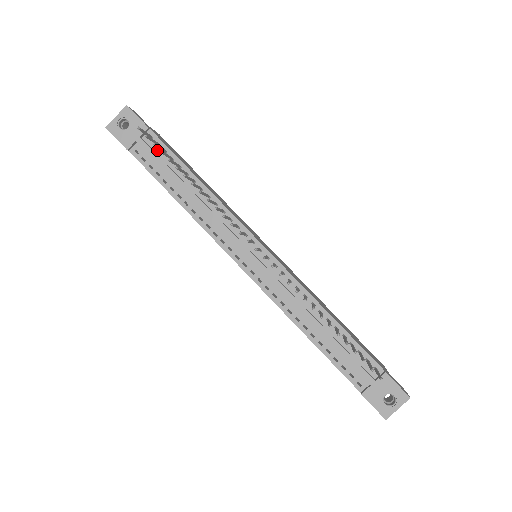
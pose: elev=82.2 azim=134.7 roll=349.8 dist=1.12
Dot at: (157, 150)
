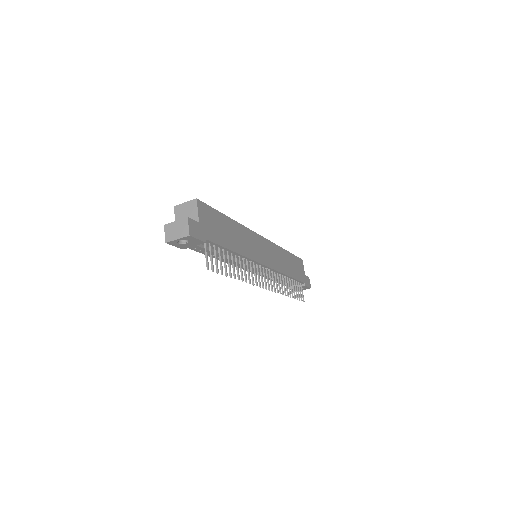
Dot at: (208, 246)
